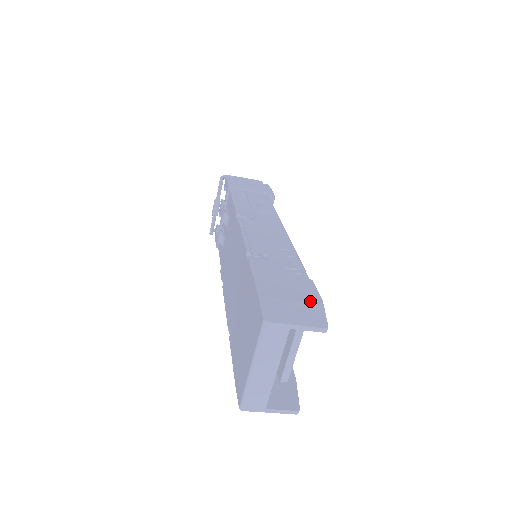
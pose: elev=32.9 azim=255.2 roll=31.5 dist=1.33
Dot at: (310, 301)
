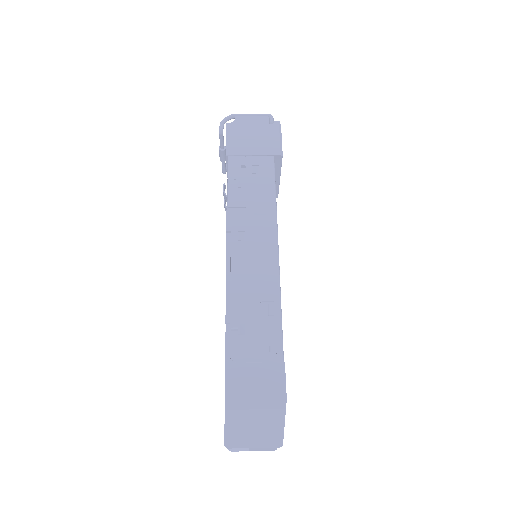
Dot at: (273, 406)
